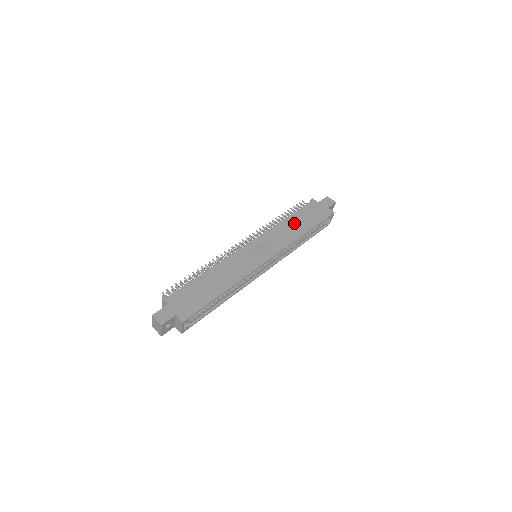
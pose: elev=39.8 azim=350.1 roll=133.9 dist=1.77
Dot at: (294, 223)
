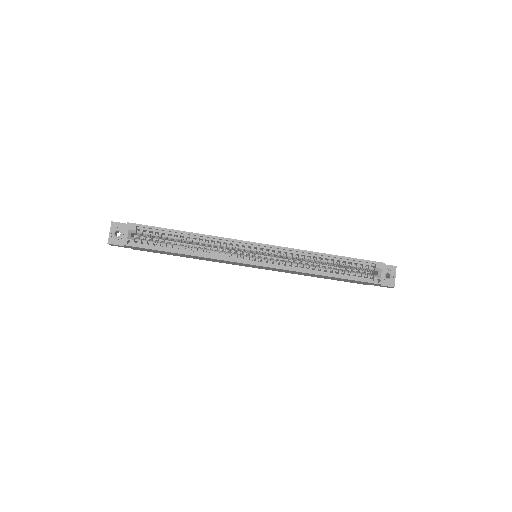
Dot at: occluded
